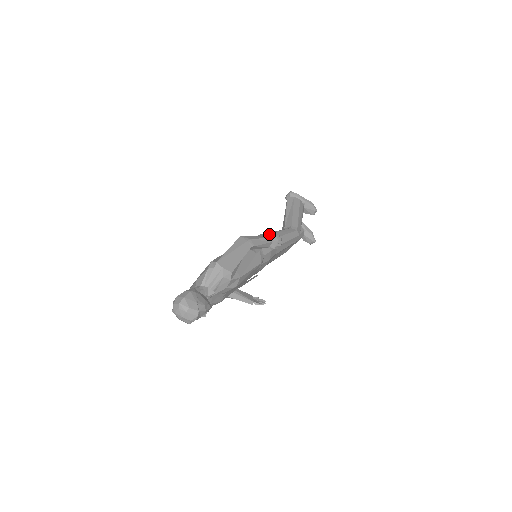
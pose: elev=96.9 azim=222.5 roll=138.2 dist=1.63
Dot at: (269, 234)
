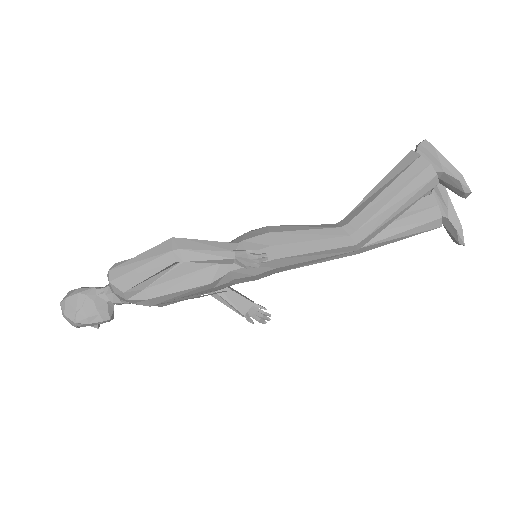
Dot at: (269, 234)
